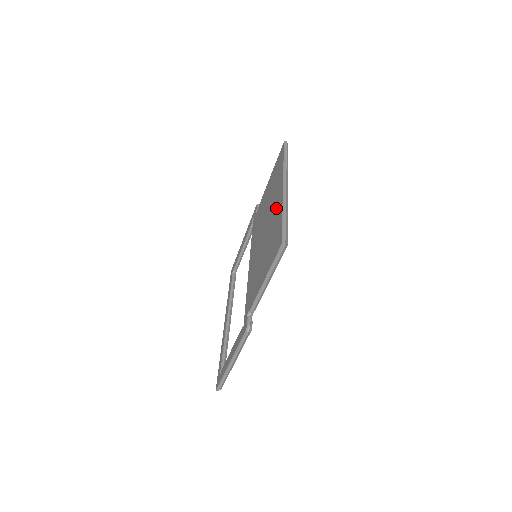
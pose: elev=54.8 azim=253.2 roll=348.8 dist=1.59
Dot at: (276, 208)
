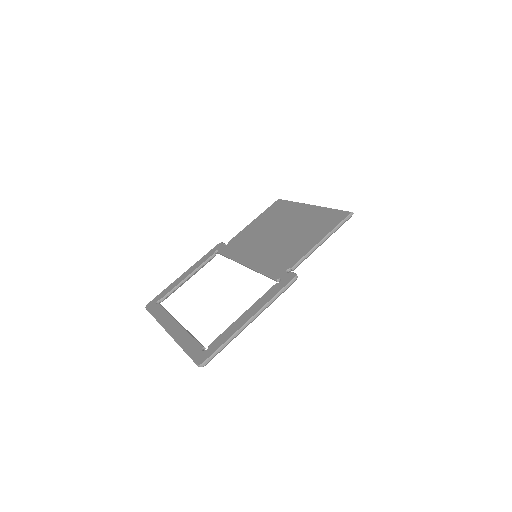
Dot at: (306, 214)
